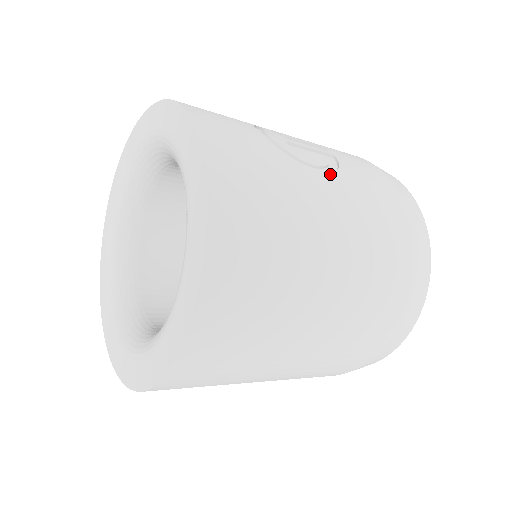
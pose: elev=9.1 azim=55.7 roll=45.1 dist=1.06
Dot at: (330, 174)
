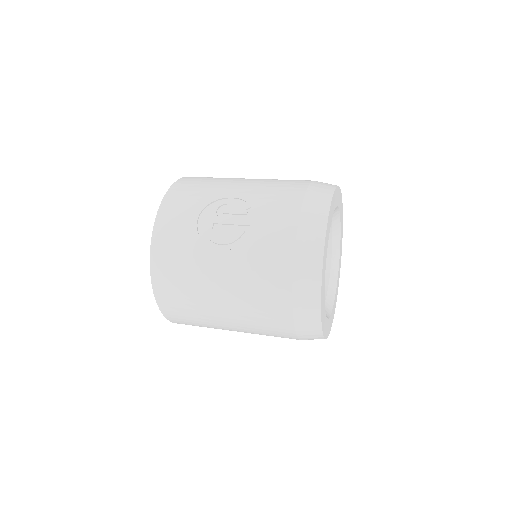
Dot at: (231, 250)
